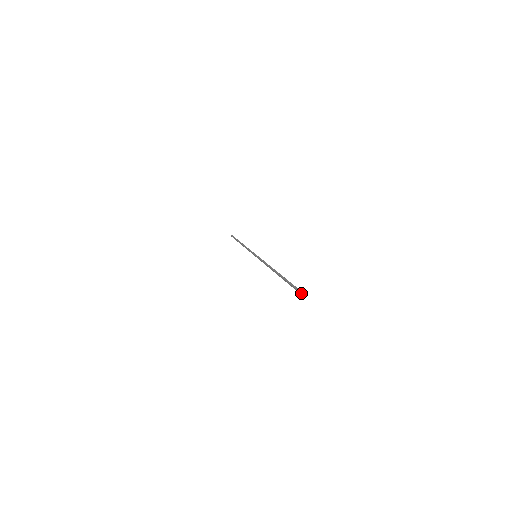
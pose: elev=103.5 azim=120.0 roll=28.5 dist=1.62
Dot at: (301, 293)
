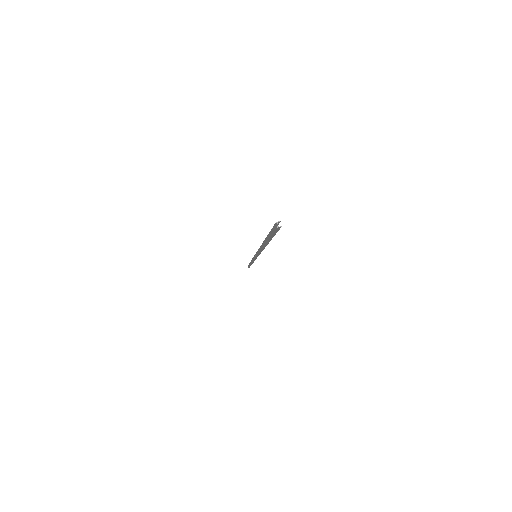
Dot at: (276, 222)
